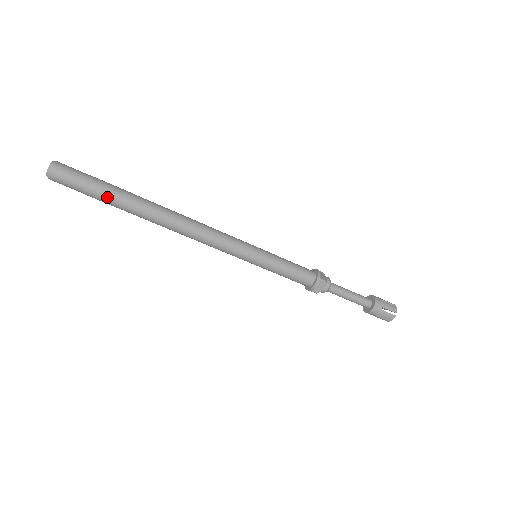
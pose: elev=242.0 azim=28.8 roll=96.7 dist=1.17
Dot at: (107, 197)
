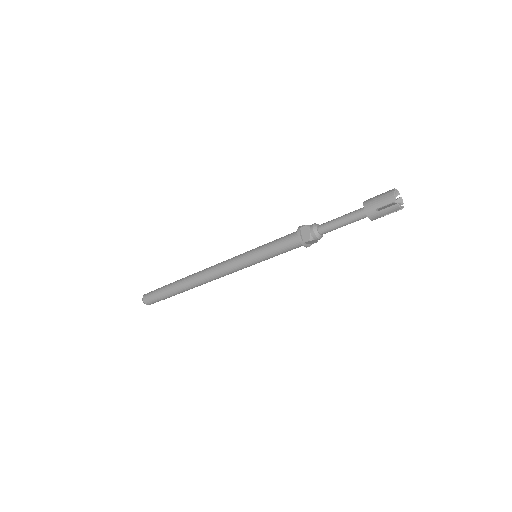
Dot at: (165, 290)
